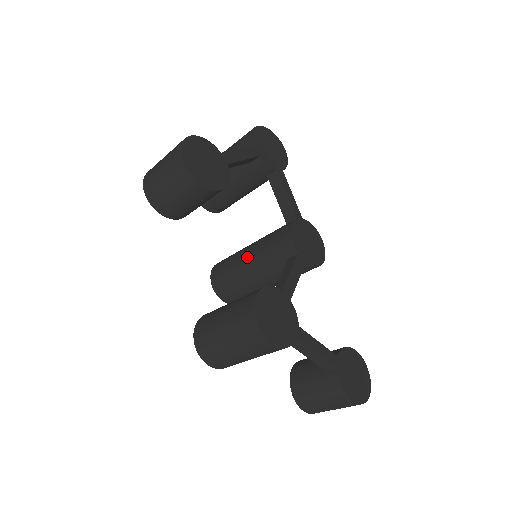
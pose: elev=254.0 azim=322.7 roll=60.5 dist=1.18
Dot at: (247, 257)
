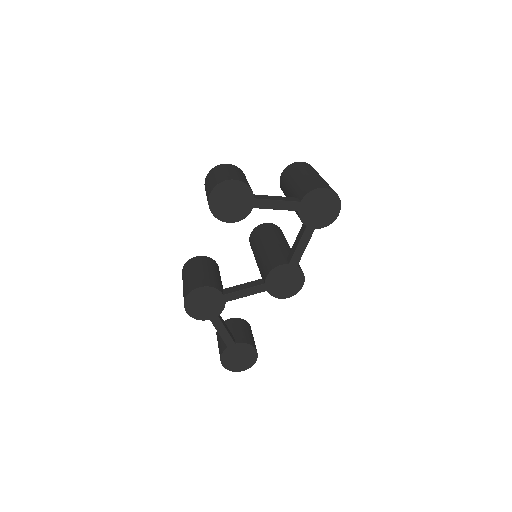
Dot at: (262, 247)
